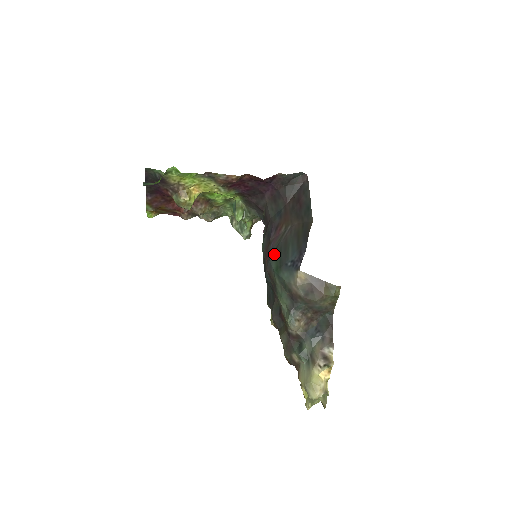
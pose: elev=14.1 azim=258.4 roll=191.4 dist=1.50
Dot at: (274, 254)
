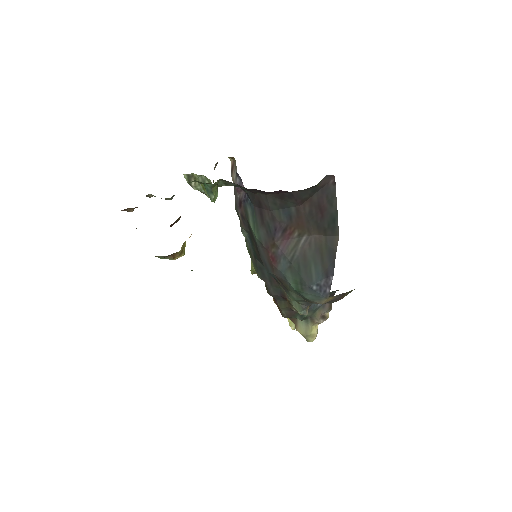
Dot at: (289, 269)
